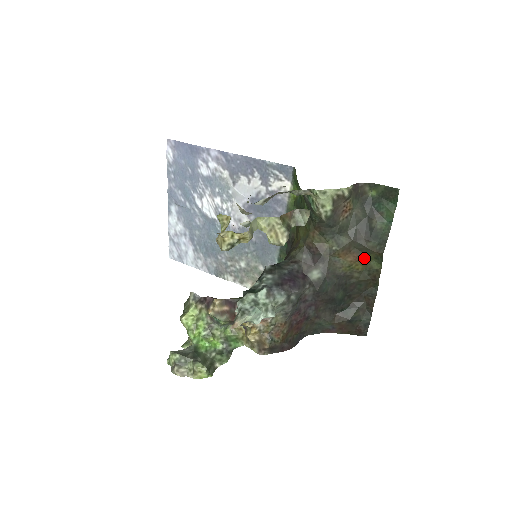
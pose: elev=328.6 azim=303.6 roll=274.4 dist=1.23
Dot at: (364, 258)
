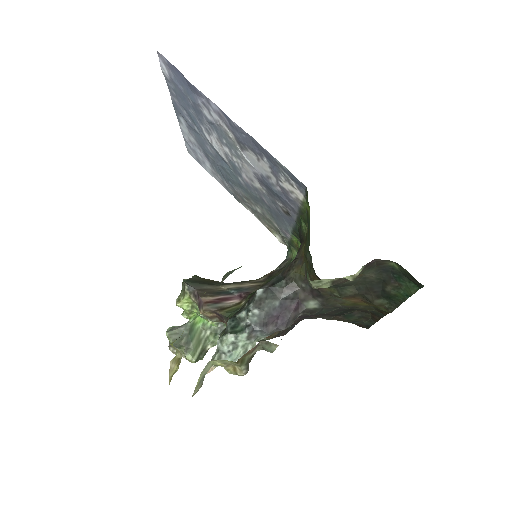
Dot at: (371, 303)
